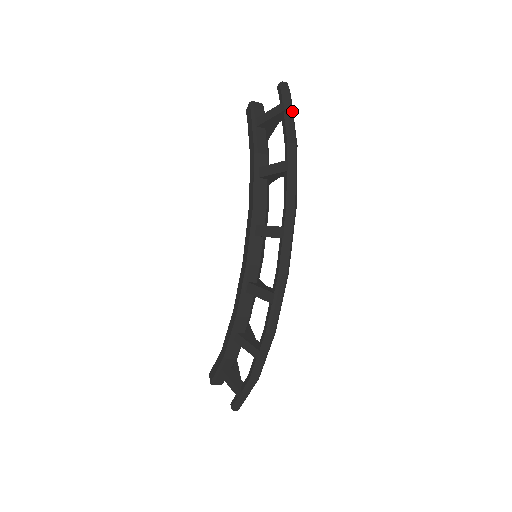
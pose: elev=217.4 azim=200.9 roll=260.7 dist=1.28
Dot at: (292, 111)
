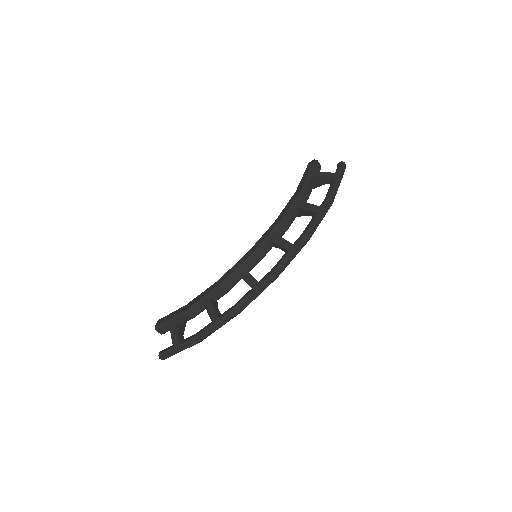
Dot at: (340, 182)
